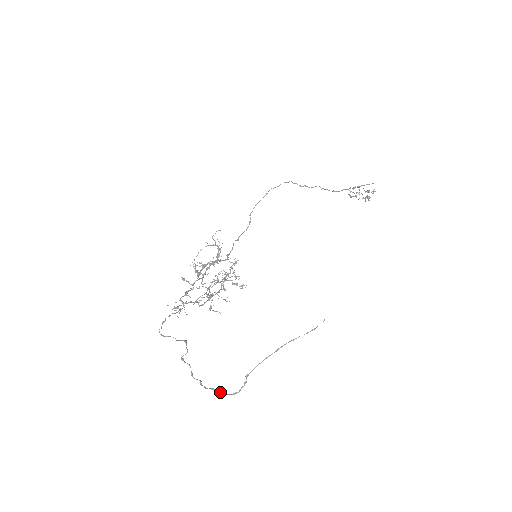
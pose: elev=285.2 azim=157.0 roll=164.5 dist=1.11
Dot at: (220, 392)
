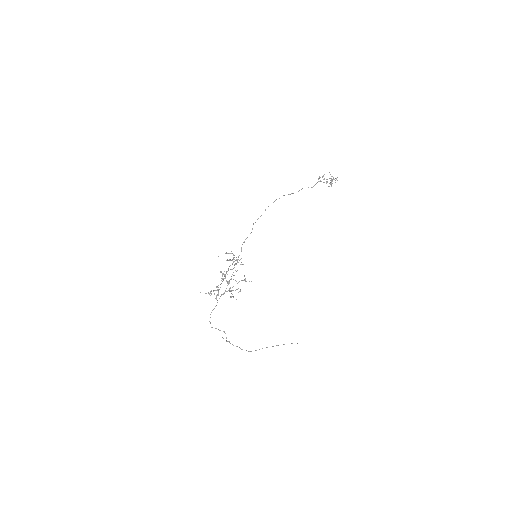
Dot at: occluded
